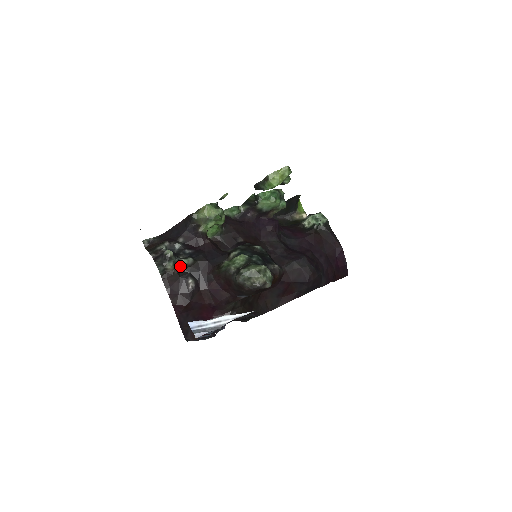
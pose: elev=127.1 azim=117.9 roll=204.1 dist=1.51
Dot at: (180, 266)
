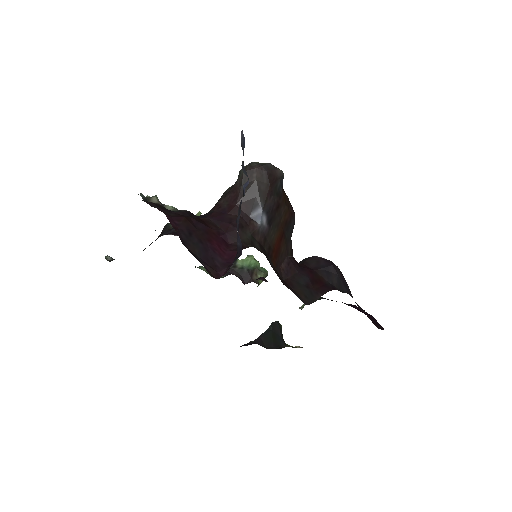
Dot at: occluded
